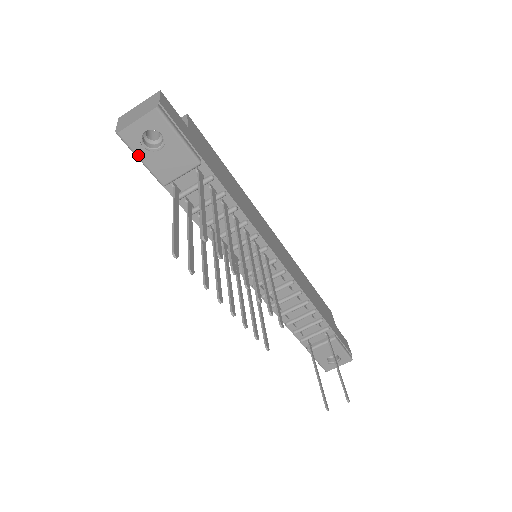
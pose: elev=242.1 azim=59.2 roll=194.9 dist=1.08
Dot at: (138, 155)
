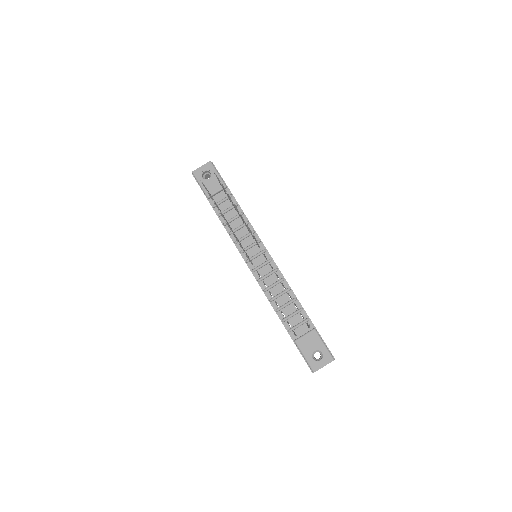
Dot at: (199, 182)
